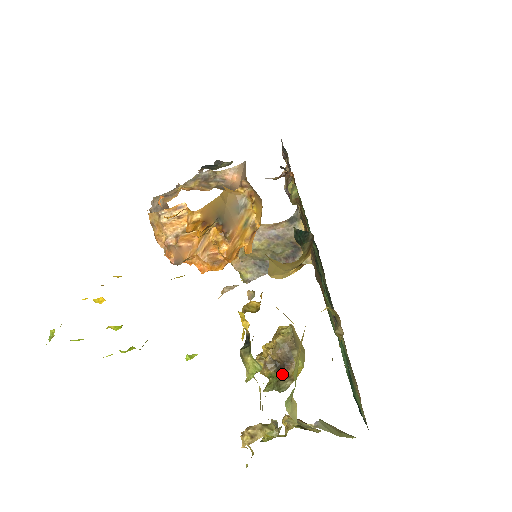
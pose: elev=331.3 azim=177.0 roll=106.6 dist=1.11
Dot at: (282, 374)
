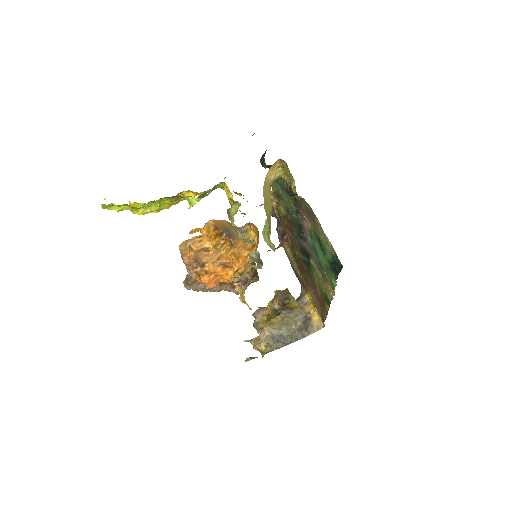
Dot at: (280, 307)
